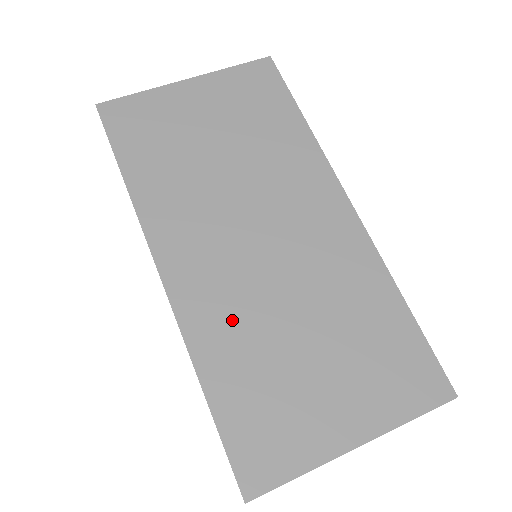
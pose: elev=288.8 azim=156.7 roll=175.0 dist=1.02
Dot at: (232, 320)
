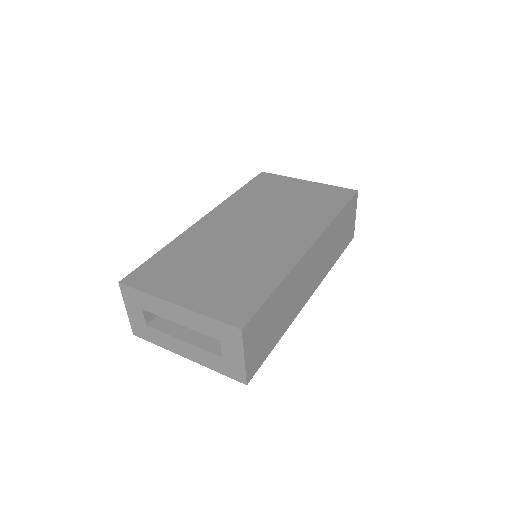
Dot at: (203, 241)
